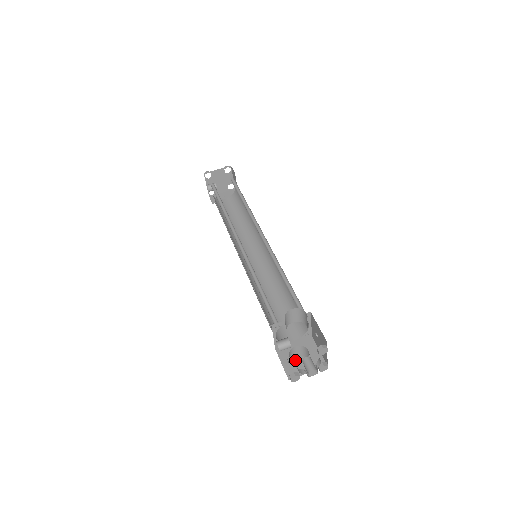
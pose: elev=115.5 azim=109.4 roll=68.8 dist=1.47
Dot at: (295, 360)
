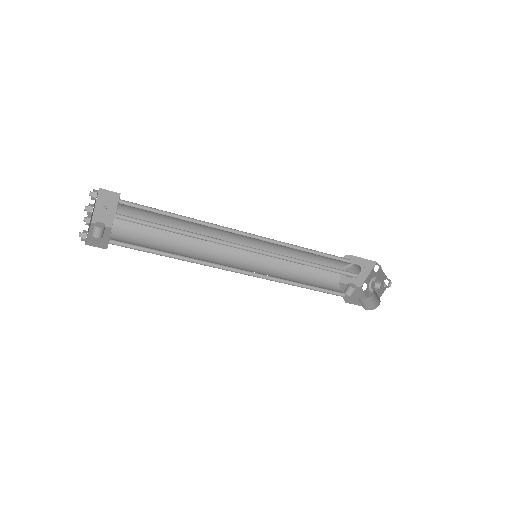
Dot at: occluded
